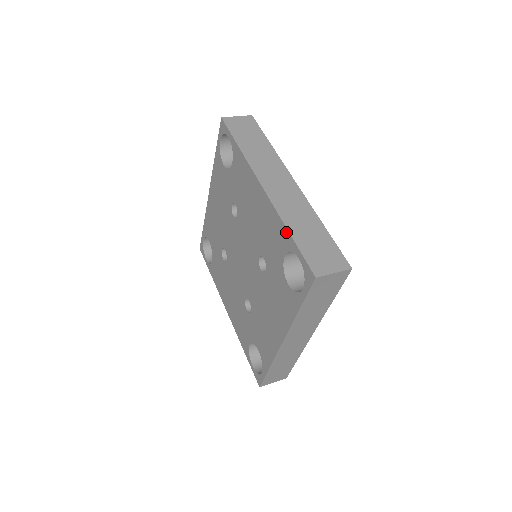
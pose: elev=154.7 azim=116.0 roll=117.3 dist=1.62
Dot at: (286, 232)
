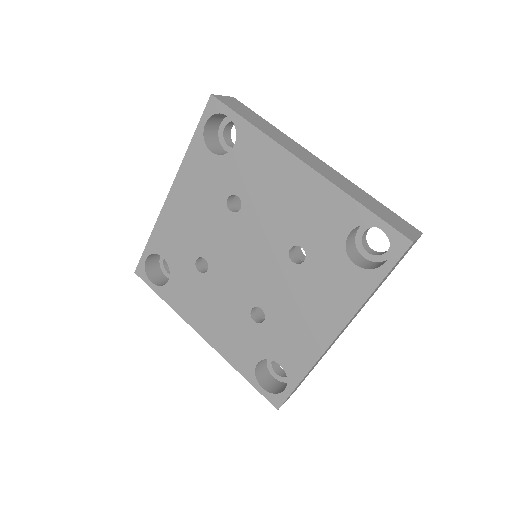
Dot at: (355, 204)
